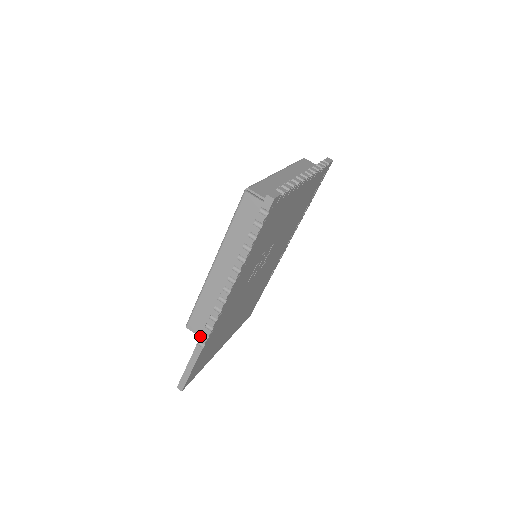
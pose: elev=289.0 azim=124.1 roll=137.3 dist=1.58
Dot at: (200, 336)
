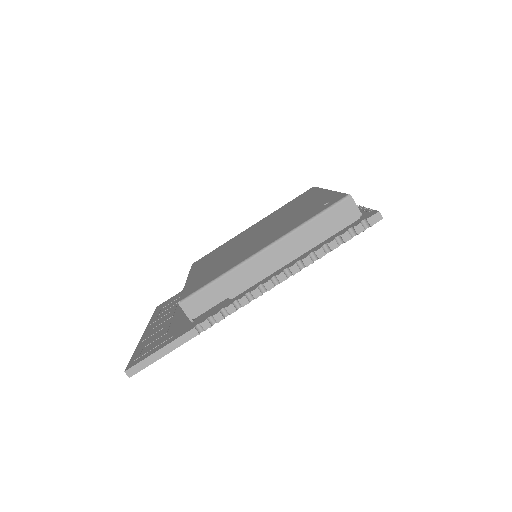
Dot at: (206, 319)
